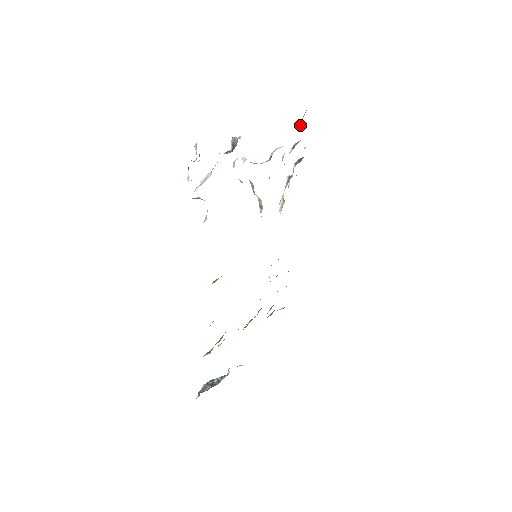
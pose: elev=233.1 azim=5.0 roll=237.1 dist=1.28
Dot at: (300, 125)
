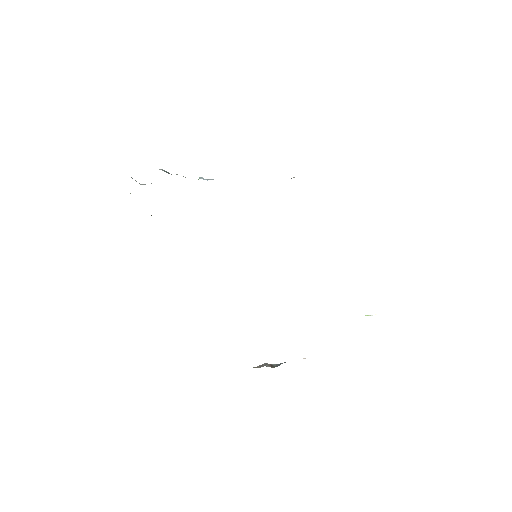
Dot at: occluded
